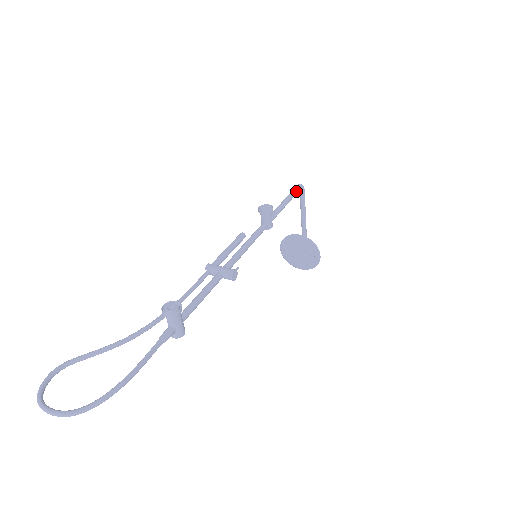
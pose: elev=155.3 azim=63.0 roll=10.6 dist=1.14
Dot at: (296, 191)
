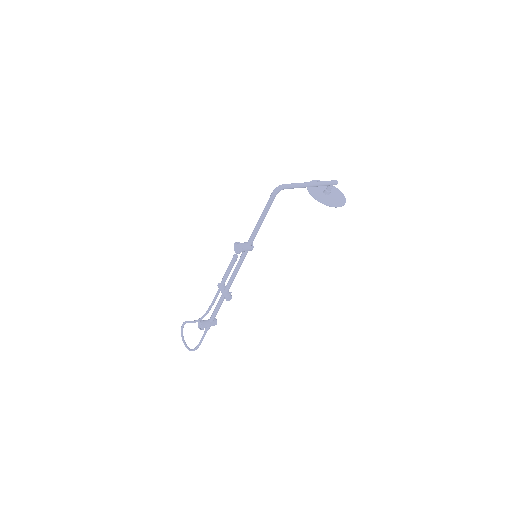
Dot at: (270, 204)
